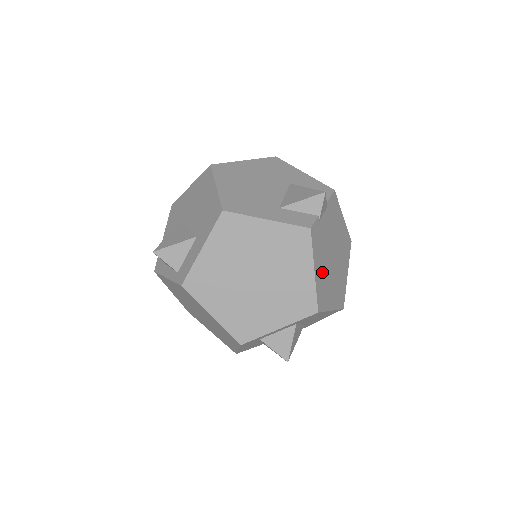
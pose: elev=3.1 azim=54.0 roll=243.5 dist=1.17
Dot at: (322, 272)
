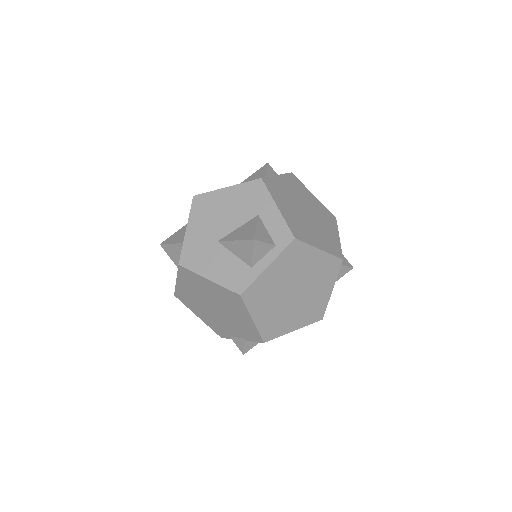
Dot at: occluded
